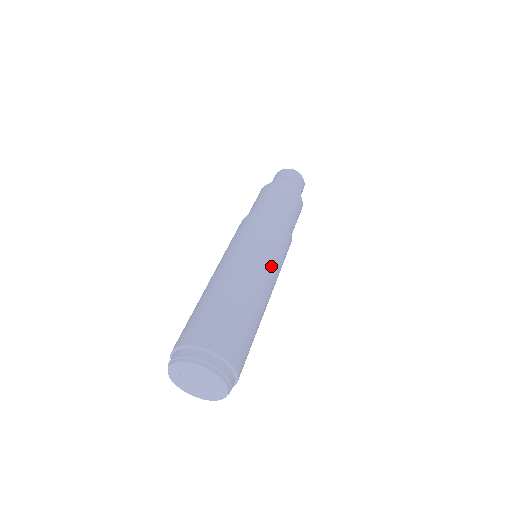
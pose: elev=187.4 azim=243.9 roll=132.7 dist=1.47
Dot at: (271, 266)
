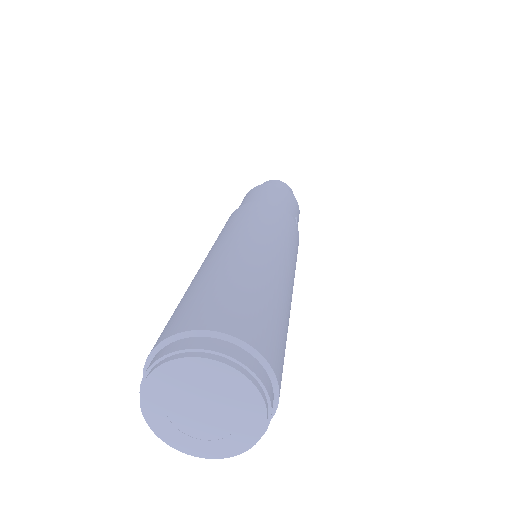
Dot at: (292, 260)
